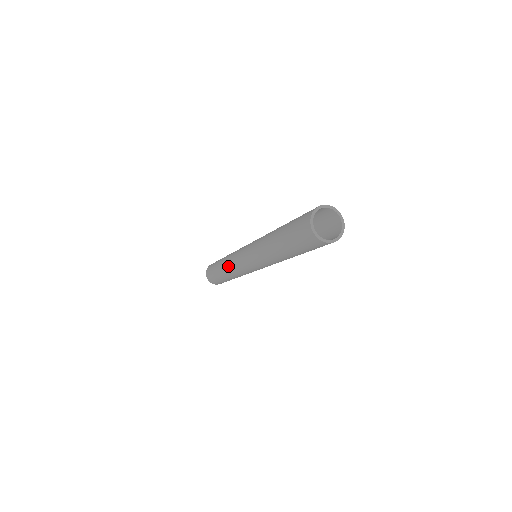
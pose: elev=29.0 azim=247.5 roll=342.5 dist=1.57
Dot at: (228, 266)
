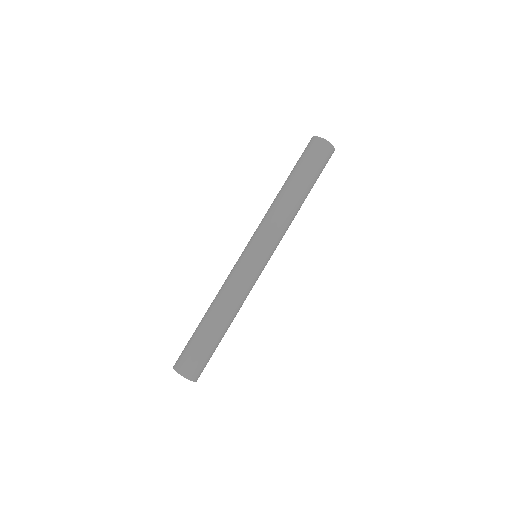
Dot at: (224, 291)
